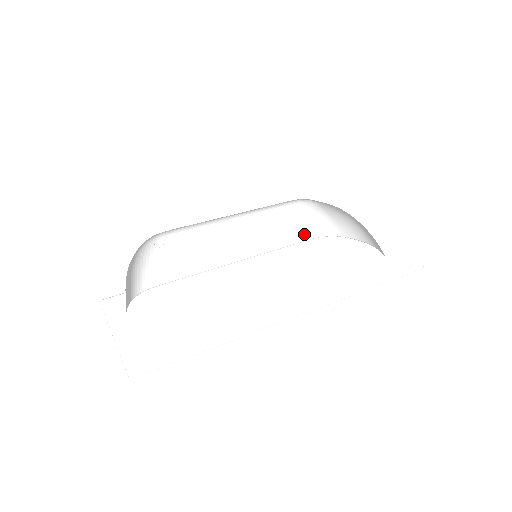
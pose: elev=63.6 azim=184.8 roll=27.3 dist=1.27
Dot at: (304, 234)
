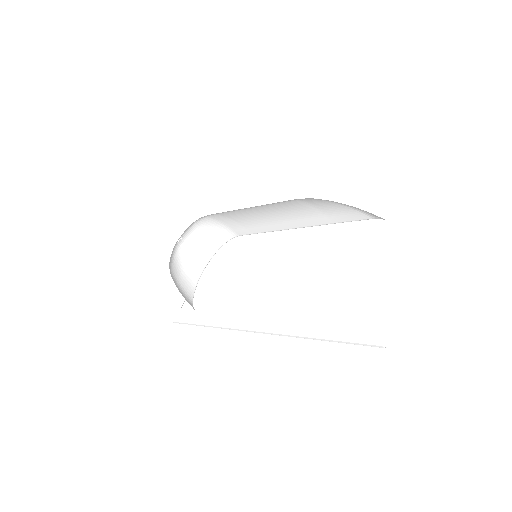
Dot at: (356, 215)
